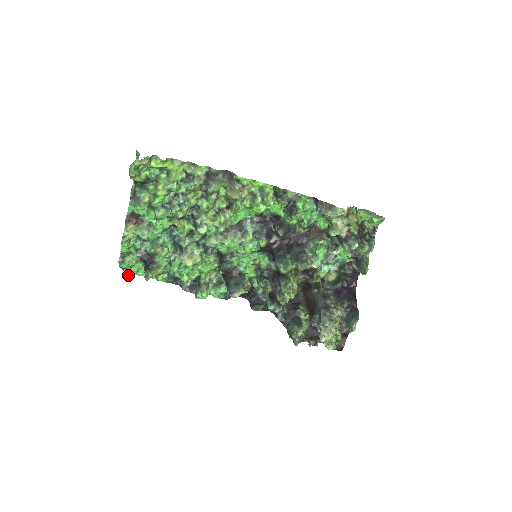
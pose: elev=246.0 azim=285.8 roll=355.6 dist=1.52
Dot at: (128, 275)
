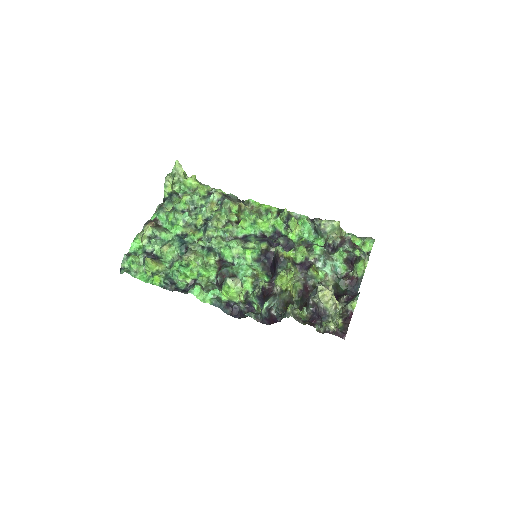
Dot at: (126, 272)
